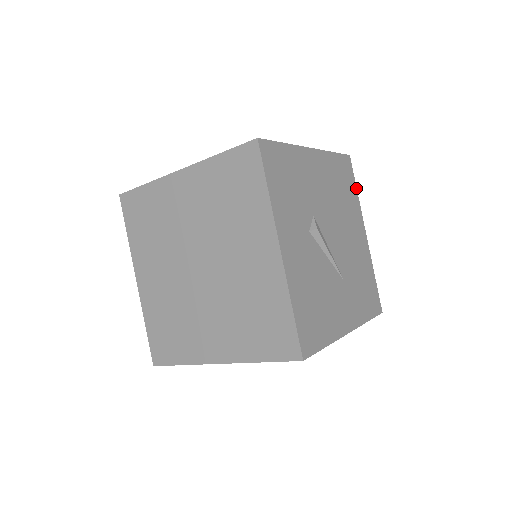
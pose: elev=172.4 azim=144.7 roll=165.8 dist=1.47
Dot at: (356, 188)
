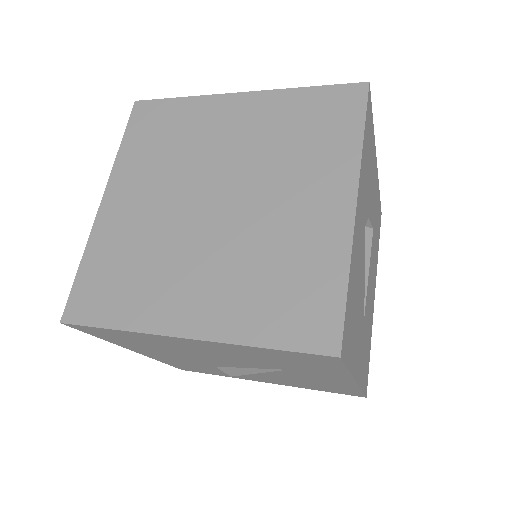
Dot at: (378, 247)
